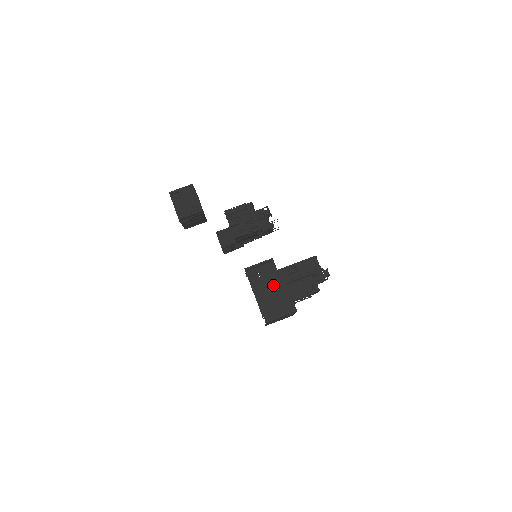
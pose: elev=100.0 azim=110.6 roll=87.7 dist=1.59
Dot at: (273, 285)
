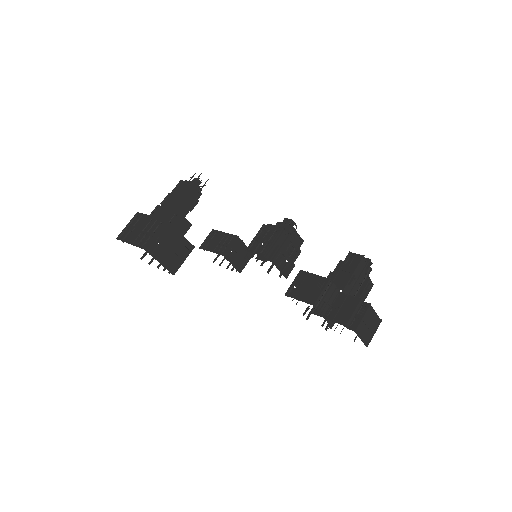
Dot at: (365, 315)
